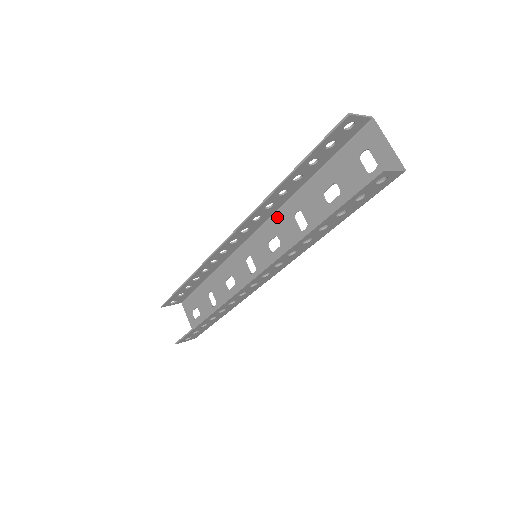
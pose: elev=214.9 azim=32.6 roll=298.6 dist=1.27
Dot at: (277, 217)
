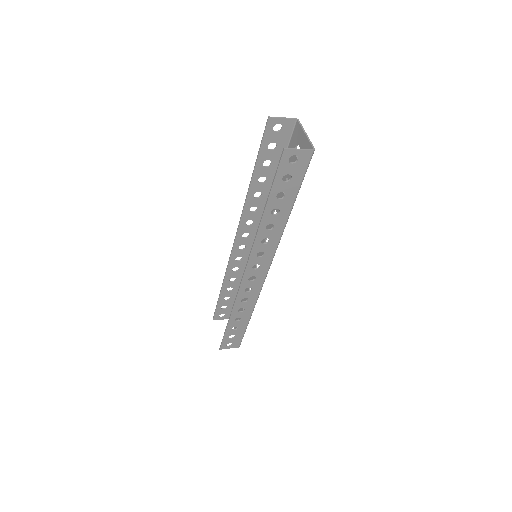
Dot at: occluded
